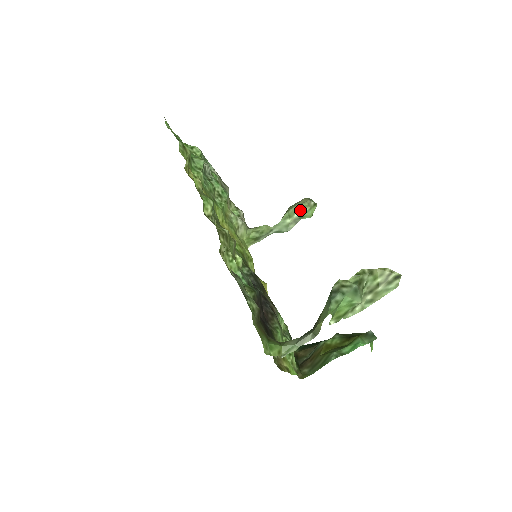
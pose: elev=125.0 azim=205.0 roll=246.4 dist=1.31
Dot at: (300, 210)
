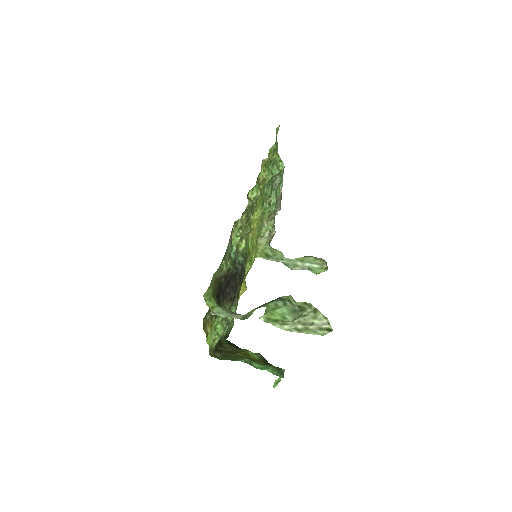
Dot at: (313, 263)
